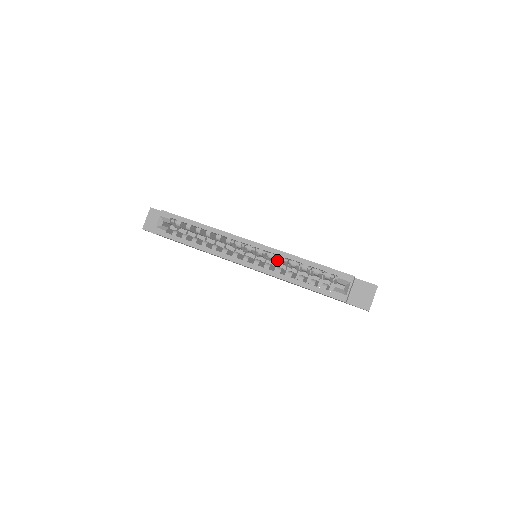
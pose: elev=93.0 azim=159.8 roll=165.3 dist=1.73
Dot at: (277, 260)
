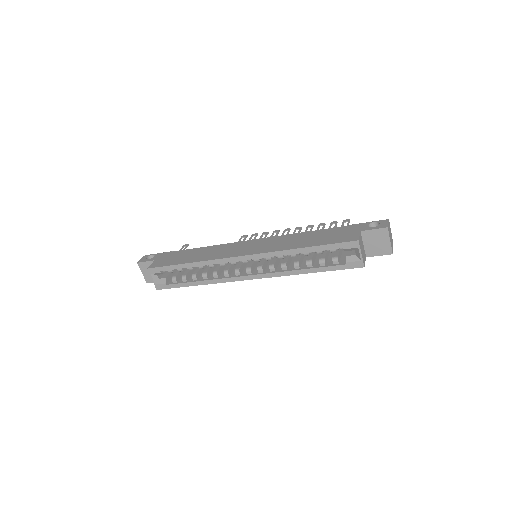
Dot at: occluded
